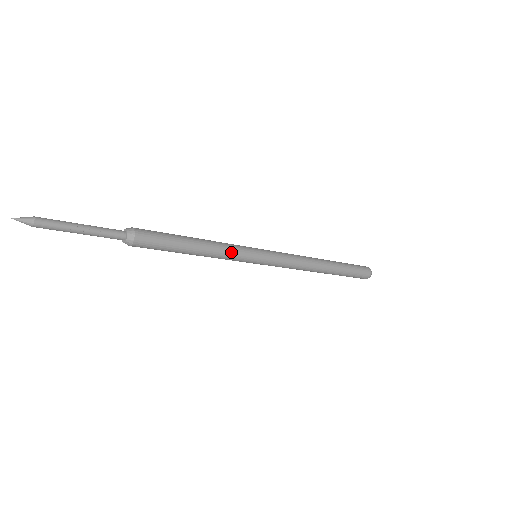
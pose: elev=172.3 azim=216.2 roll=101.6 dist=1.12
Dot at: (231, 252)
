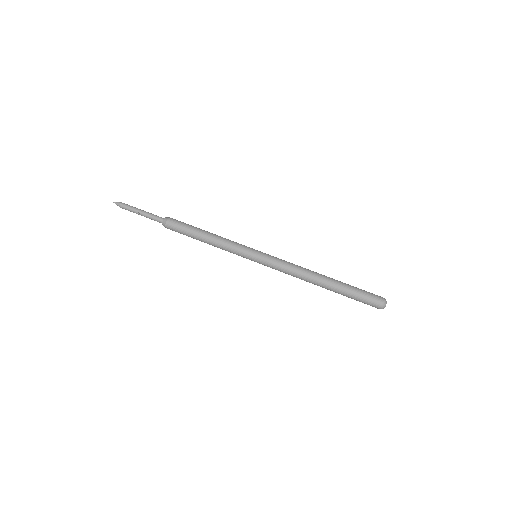
Dot at: (230, 249)
